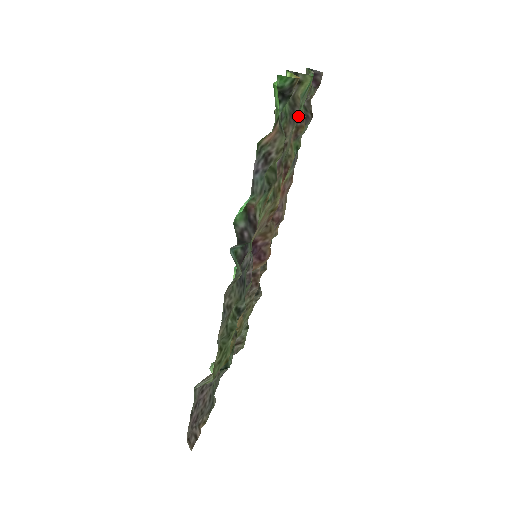
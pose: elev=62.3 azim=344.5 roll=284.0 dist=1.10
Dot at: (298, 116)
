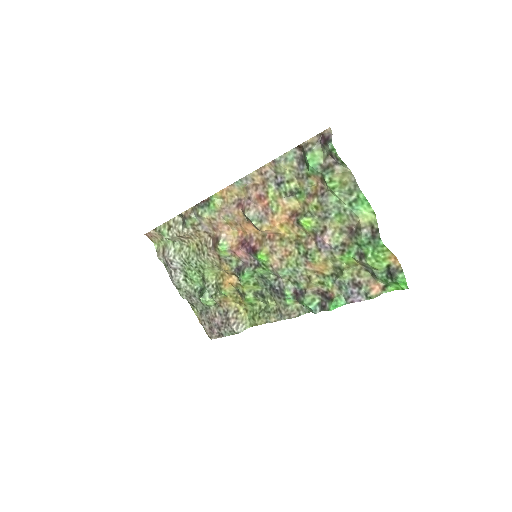
Dot at: (327, 197)
